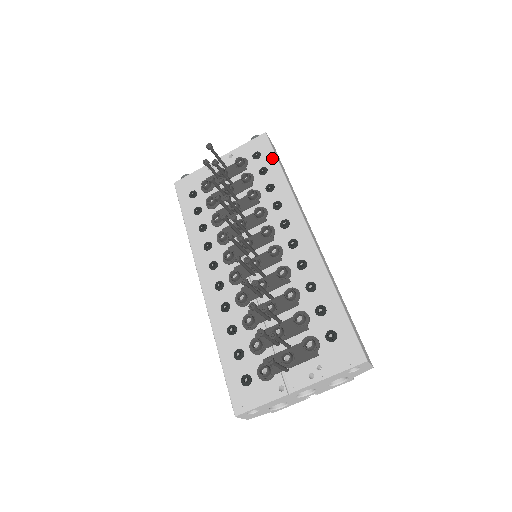
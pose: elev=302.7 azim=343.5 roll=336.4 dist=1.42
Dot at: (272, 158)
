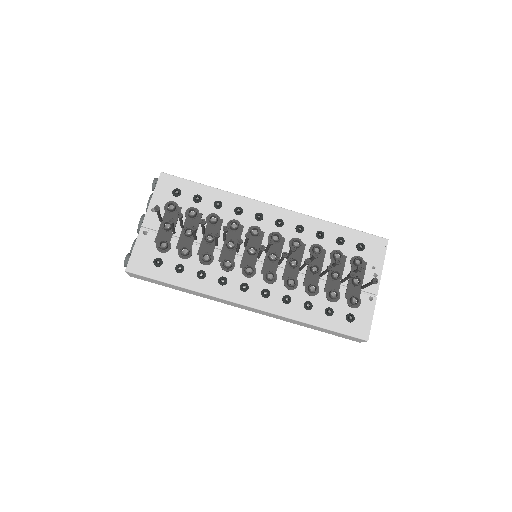
Dot at: (192, 185)
